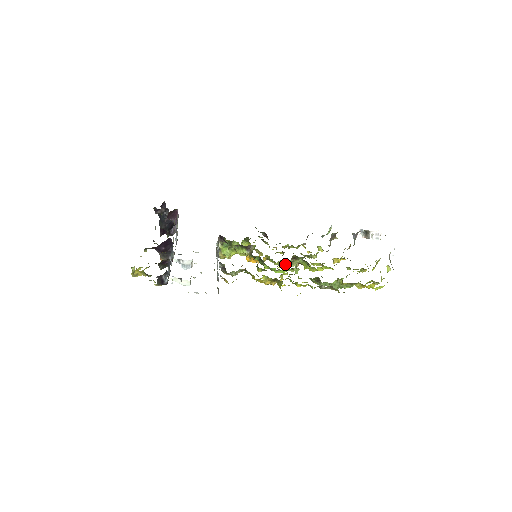
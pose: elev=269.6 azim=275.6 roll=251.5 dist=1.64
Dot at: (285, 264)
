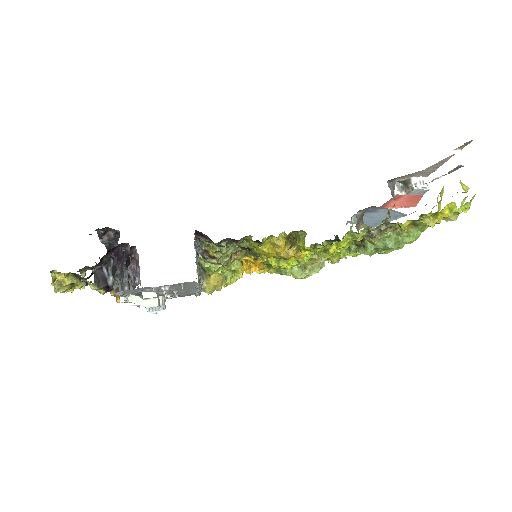
Dot at: (302, 269)
